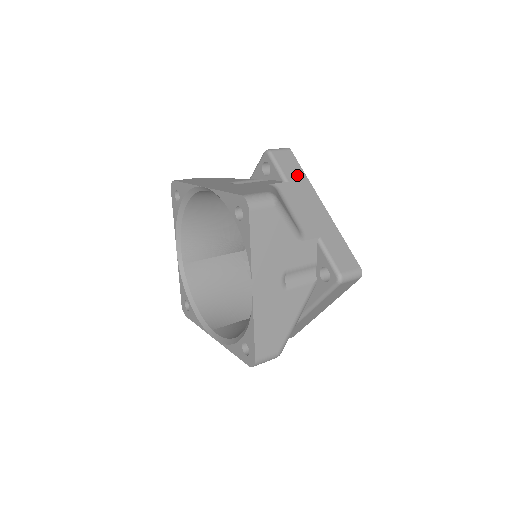
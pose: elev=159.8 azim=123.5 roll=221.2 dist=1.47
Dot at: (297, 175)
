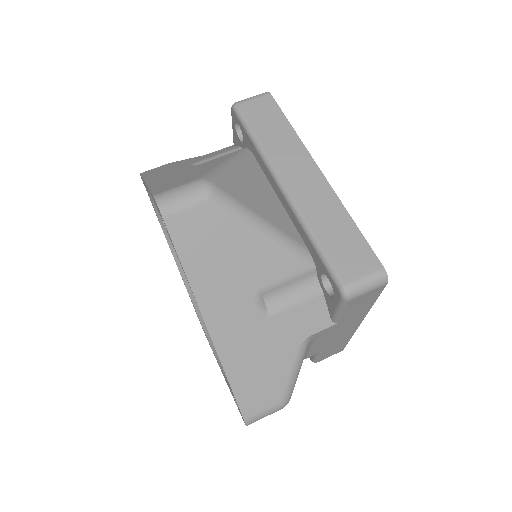
Dot at: (359, 311)
